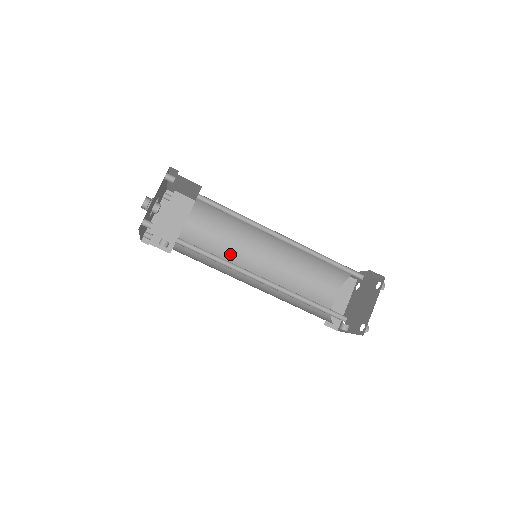
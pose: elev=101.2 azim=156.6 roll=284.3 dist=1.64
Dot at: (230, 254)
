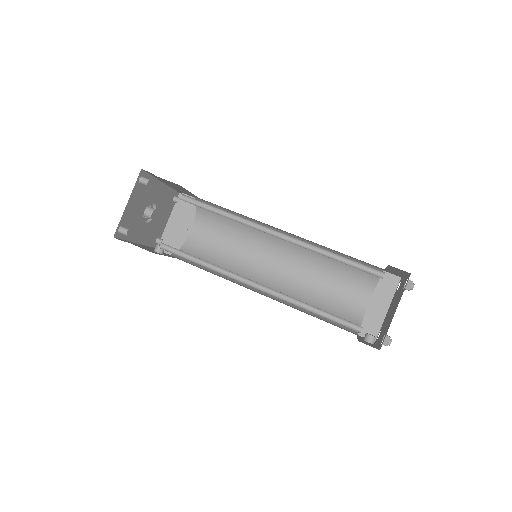
Dot at: (240, 255)
